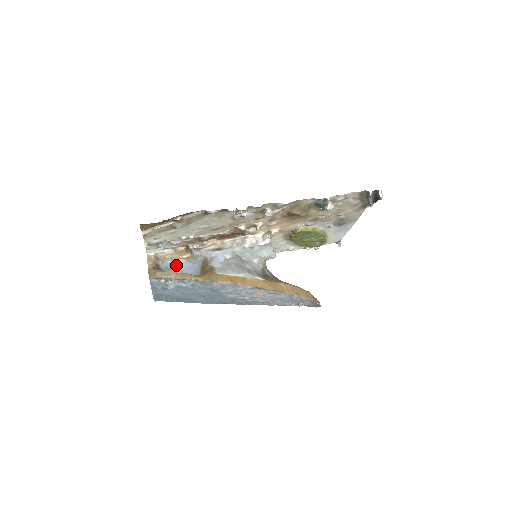
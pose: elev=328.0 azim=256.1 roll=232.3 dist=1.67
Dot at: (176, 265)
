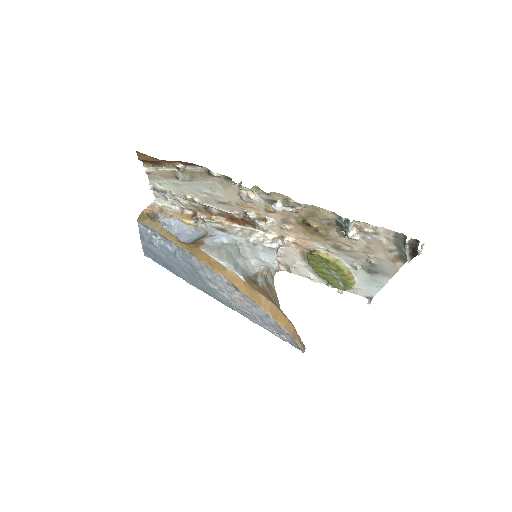
Dot at: (176, 226)
